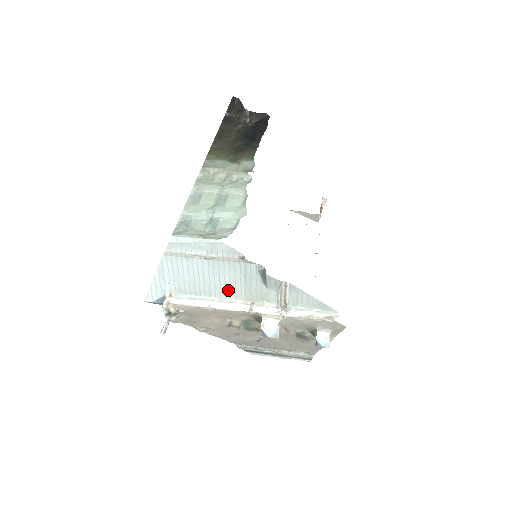
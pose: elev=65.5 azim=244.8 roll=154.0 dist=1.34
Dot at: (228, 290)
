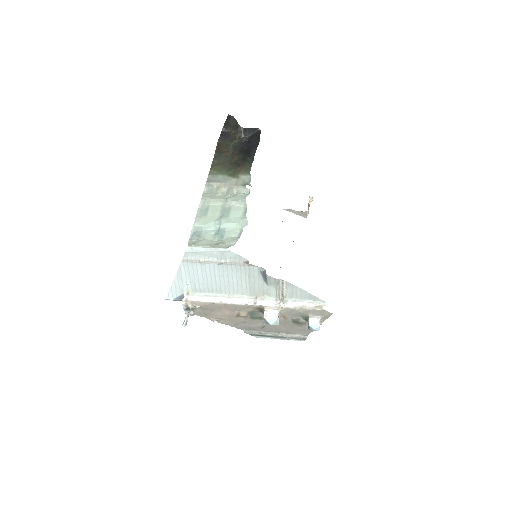
Dot at: (236, 288)
